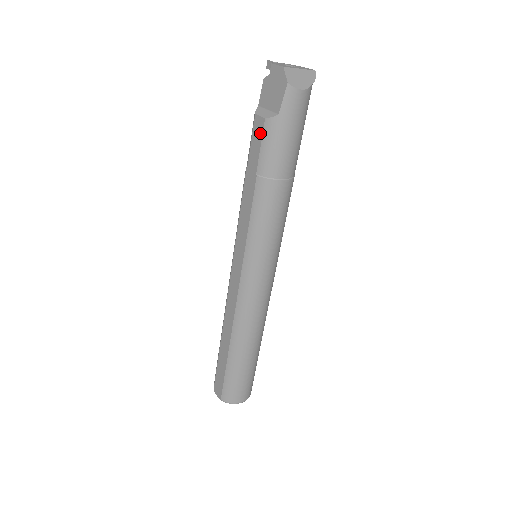
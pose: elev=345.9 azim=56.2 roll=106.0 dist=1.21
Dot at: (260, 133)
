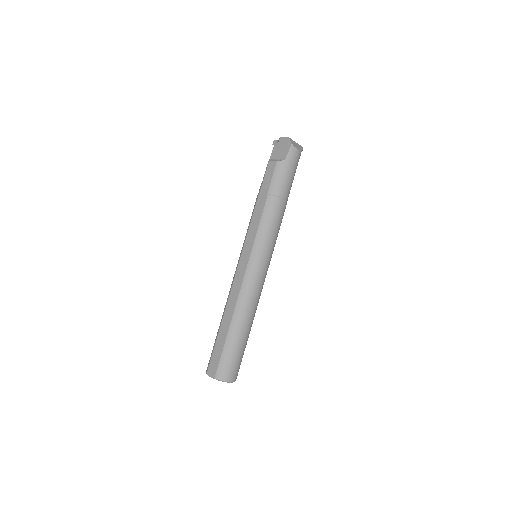
Dot at: (272, 170)
